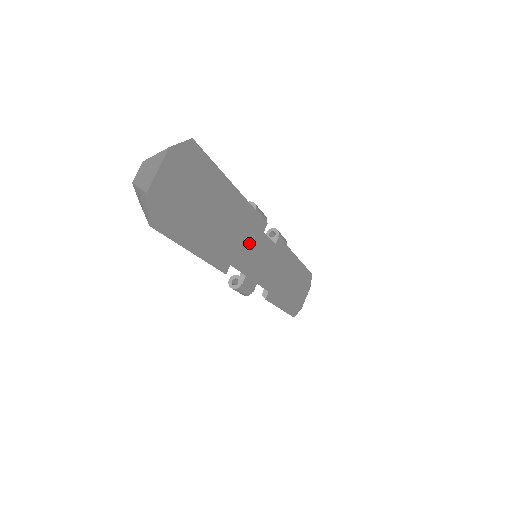
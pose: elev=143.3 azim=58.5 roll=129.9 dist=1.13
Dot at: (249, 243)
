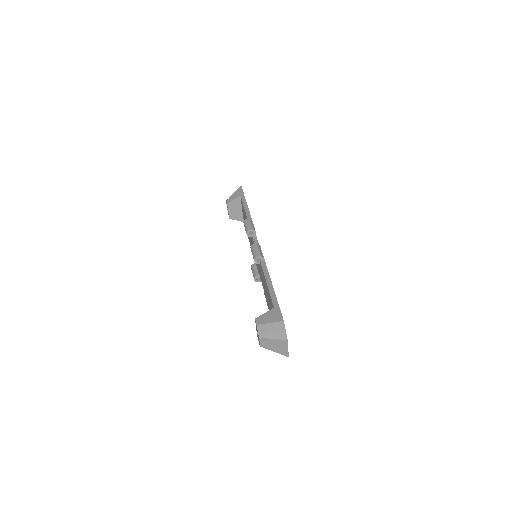
Dot at: occluded
